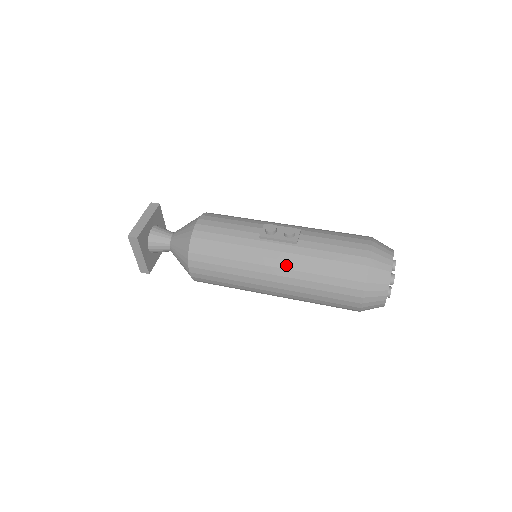
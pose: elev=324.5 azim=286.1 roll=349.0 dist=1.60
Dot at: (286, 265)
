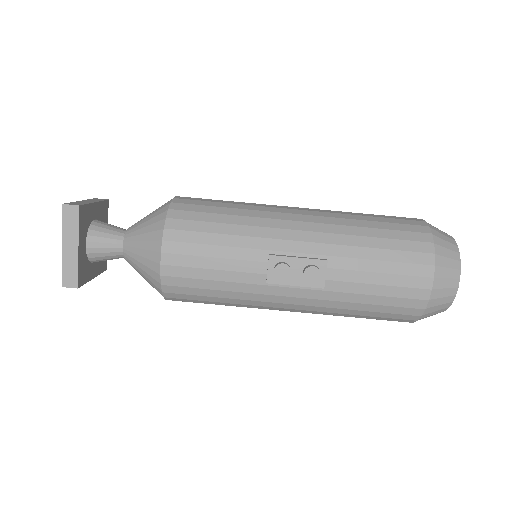
Dot at: (309, 309)
